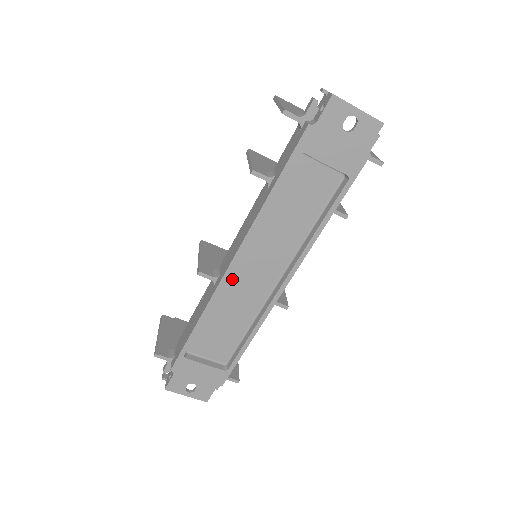
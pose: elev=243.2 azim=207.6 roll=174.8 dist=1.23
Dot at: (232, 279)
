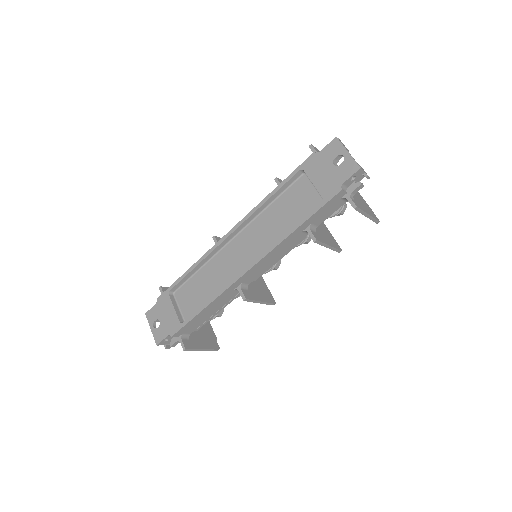
Dot at: (226, 250)
